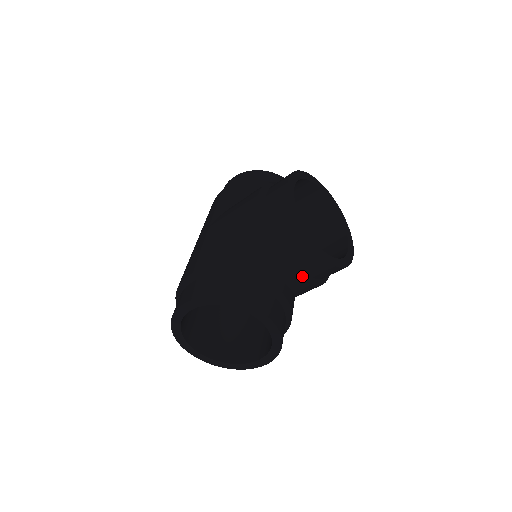
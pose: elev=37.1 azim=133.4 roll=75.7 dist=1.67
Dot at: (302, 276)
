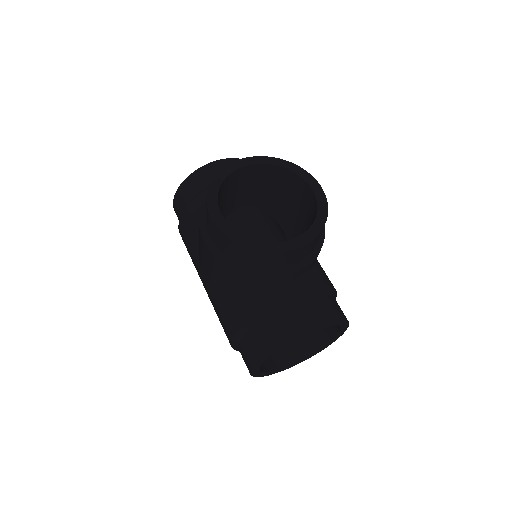
Dot at: (303, 263)
